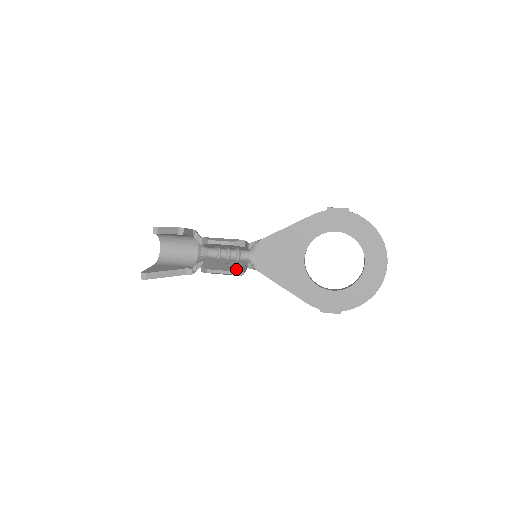
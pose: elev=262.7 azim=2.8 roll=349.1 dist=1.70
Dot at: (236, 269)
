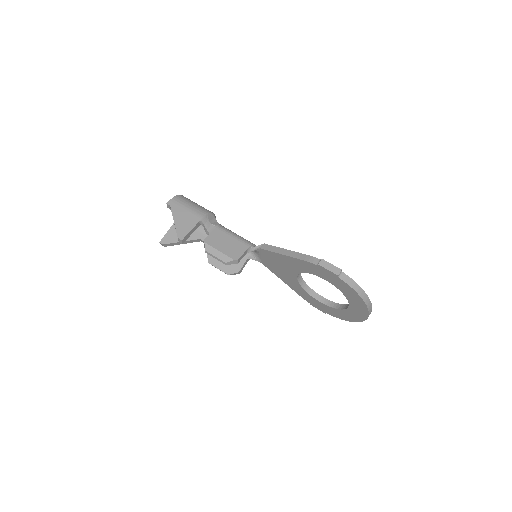
Dot at: (232, 272)
